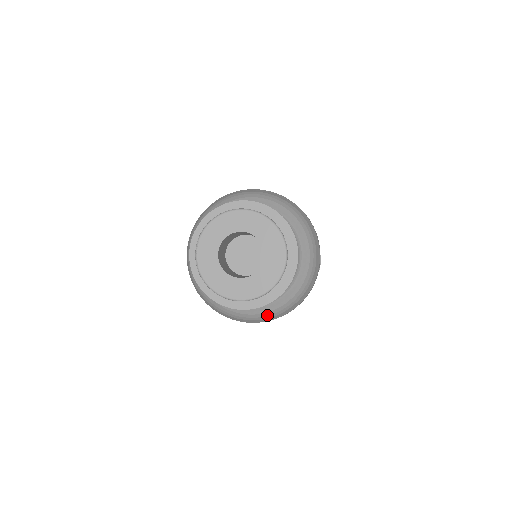
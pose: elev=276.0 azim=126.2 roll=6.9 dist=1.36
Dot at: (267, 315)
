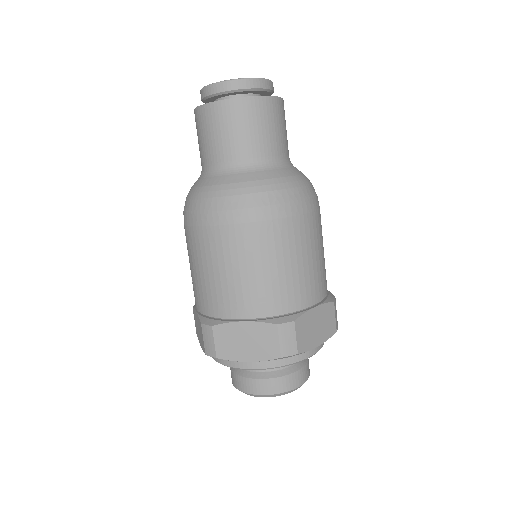
Dot at: (305, 179)
